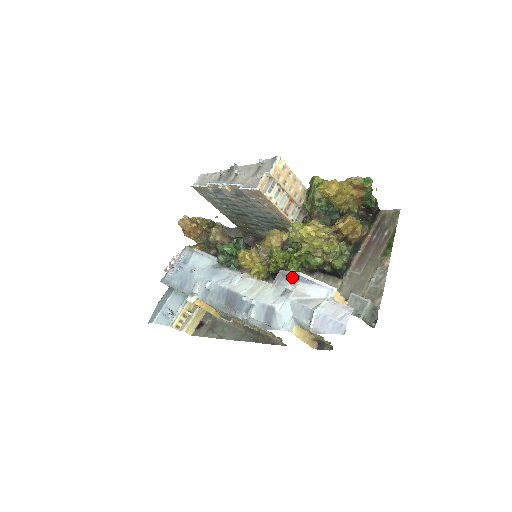
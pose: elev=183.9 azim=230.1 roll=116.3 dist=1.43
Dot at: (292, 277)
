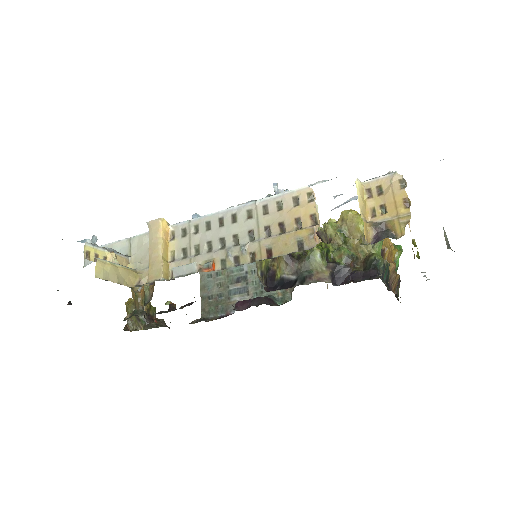
Dot at: (339, 205)
